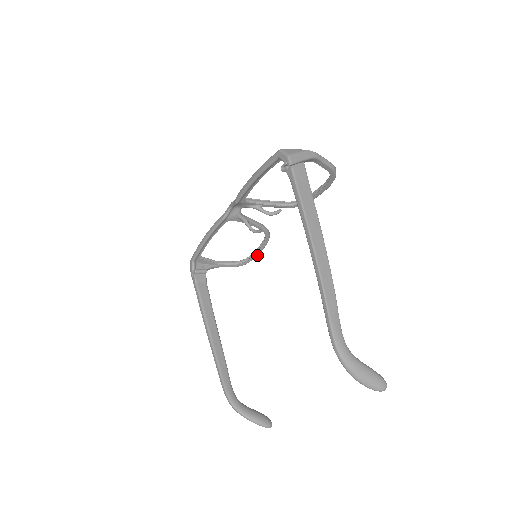
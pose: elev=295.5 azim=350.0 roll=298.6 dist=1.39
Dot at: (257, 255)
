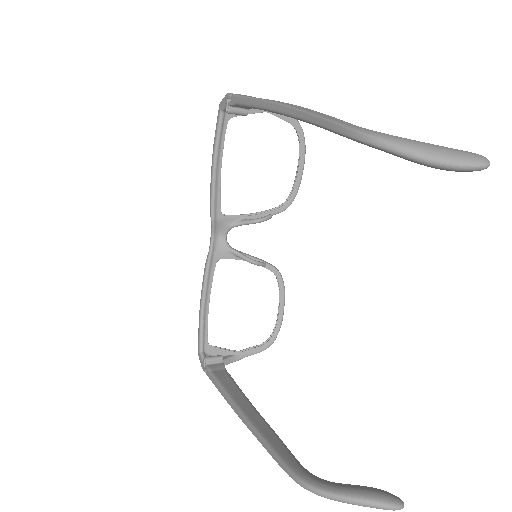
Dot at: (282, 318)
